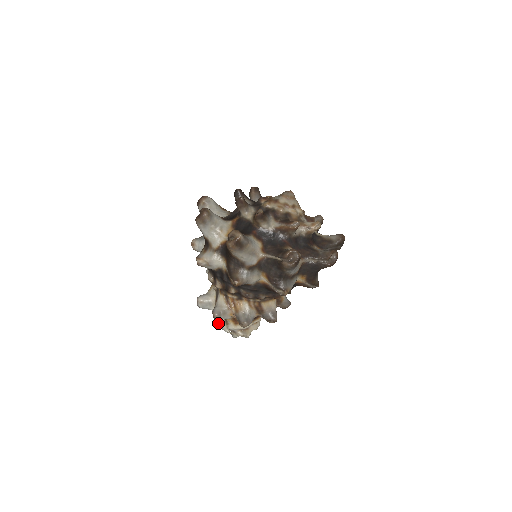
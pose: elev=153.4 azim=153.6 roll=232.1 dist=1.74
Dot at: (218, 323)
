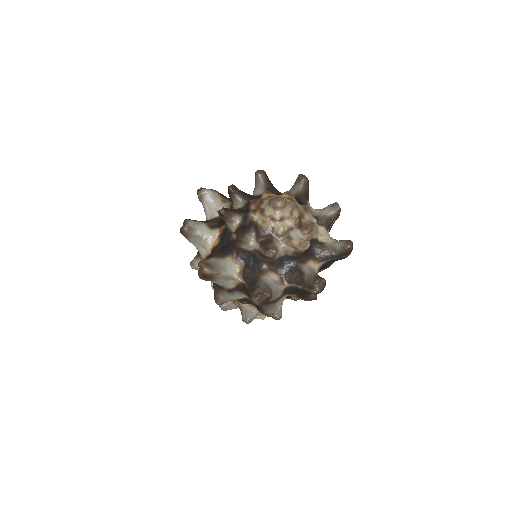
Dot at: occluded
